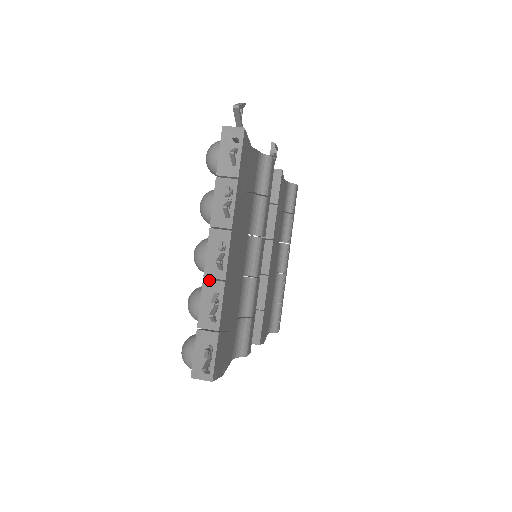
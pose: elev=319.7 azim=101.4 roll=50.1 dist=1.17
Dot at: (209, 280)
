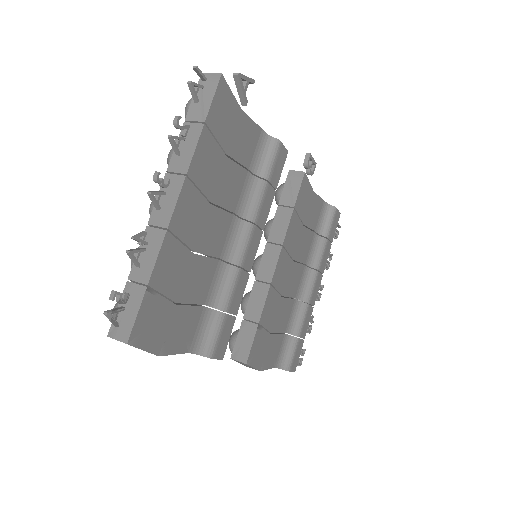
Dot at: (152, 227)
